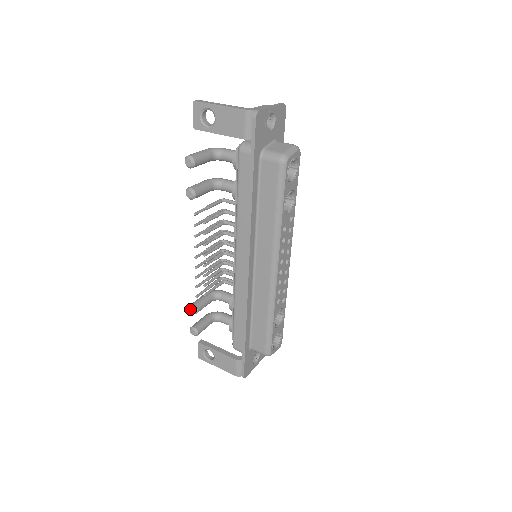
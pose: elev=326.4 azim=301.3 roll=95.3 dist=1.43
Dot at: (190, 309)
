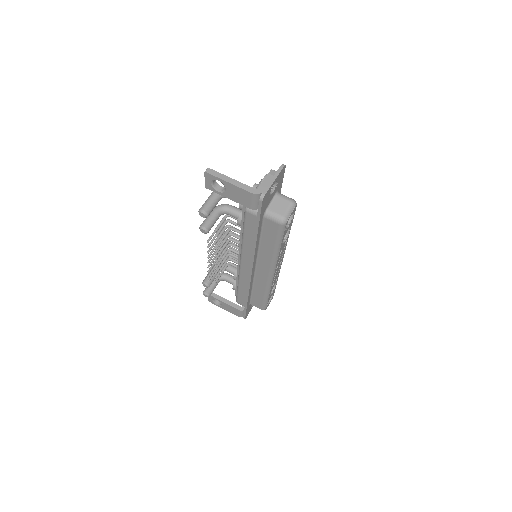
Dot at: (203, 285)
